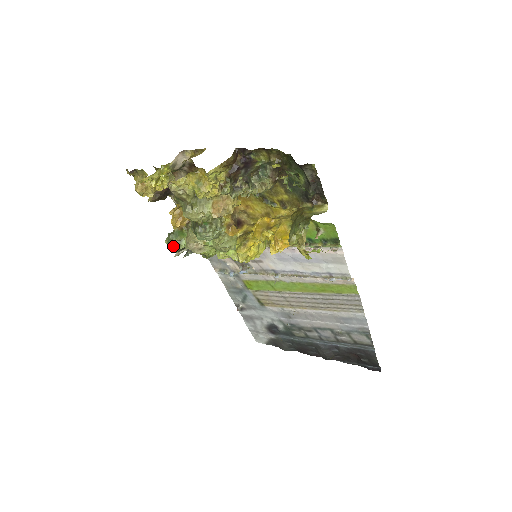
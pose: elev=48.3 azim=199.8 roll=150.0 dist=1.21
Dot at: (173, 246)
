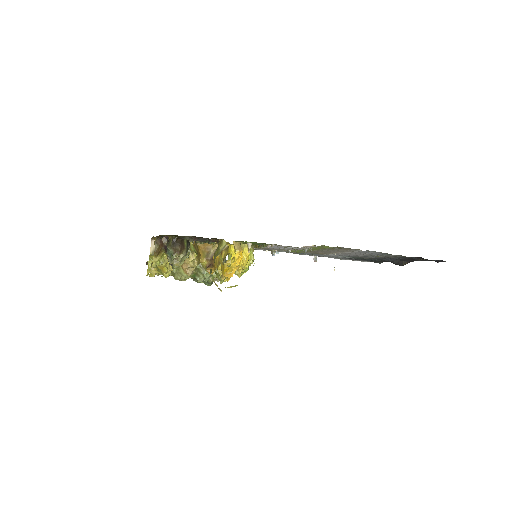
Dot at: (206, 283)
